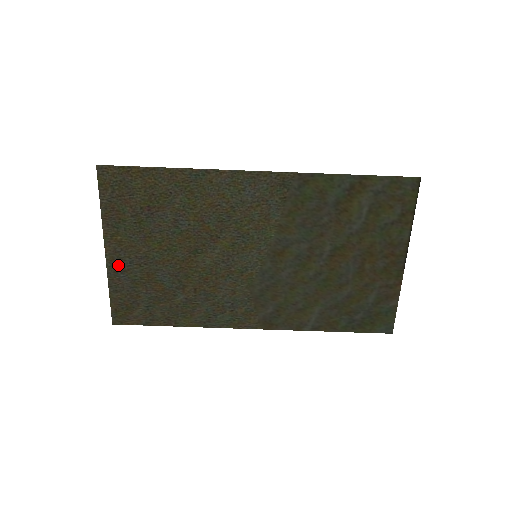
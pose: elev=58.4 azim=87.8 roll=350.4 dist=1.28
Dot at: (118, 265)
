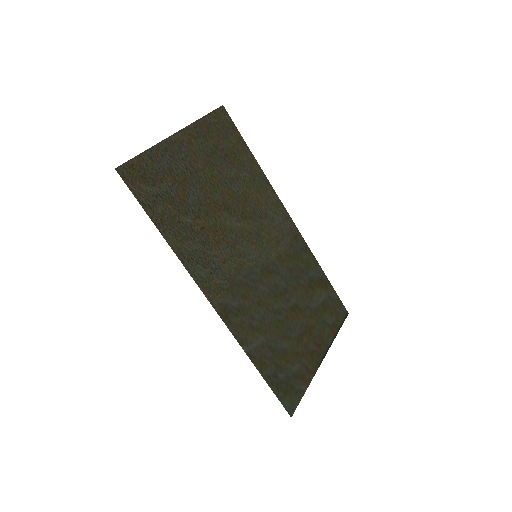
Dot at: (173, 149)
